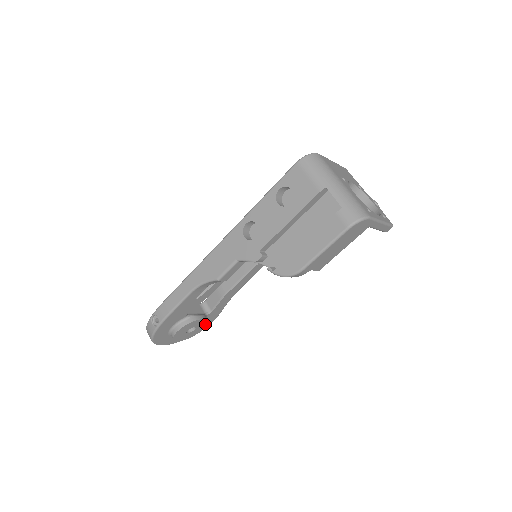
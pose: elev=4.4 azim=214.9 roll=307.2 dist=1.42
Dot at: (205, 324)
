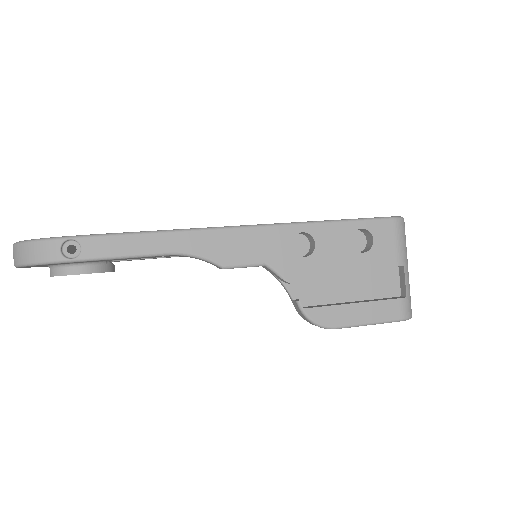
Dot at: occluded
